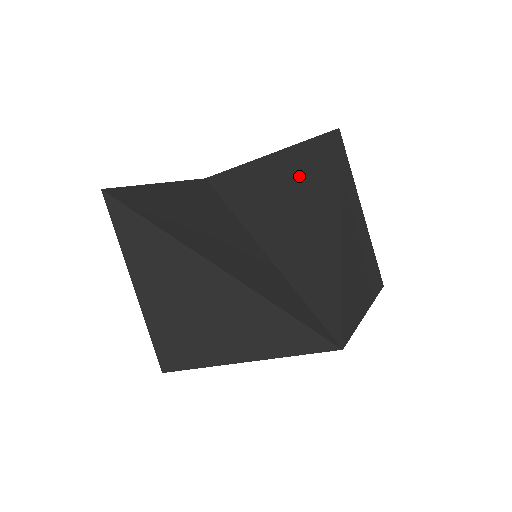
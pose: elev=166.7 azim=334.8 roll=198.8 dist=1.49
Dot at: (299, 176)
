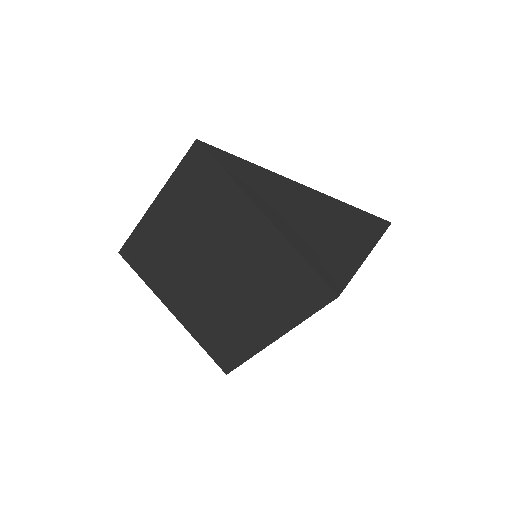
Dot at: occluded
